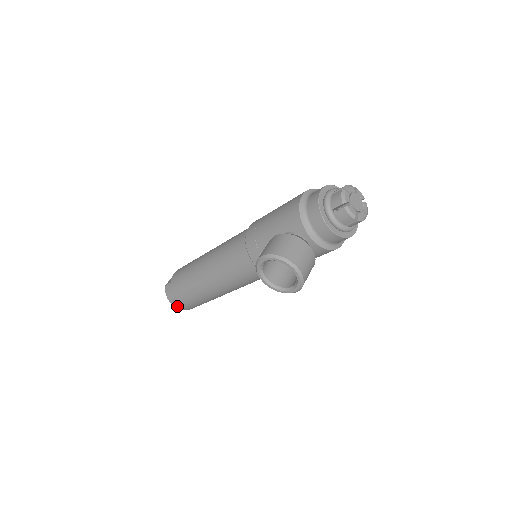
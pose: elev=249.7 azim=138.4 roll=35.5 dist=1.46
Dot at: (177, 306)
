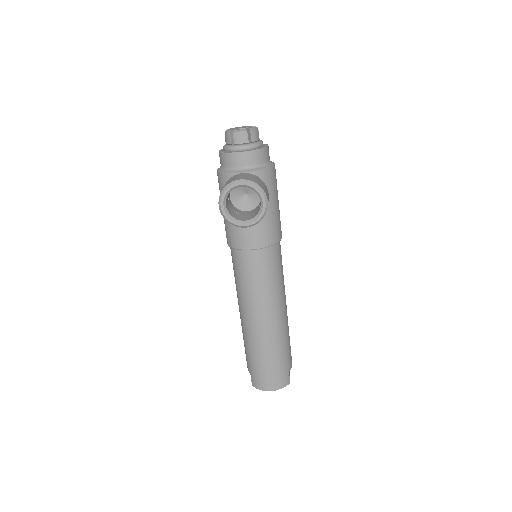
Dot at: (274, 387)
